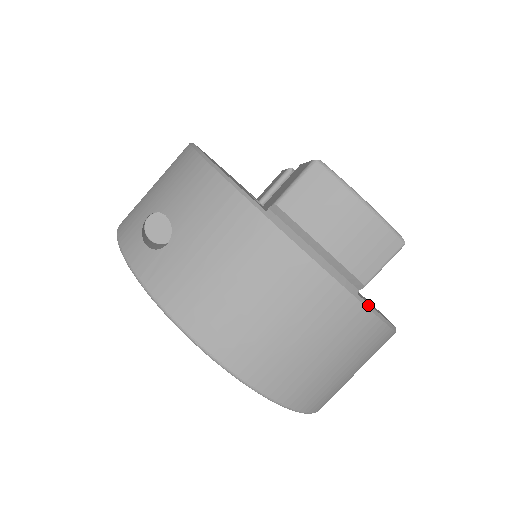
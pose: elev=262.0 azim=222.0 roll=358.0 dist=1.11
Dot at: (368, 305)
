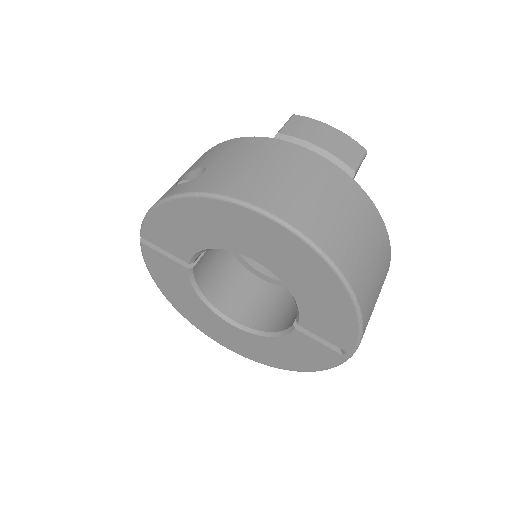
Dot at: (363, 190)
